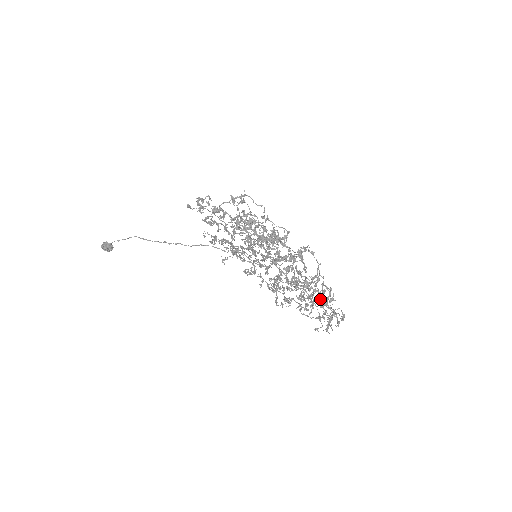
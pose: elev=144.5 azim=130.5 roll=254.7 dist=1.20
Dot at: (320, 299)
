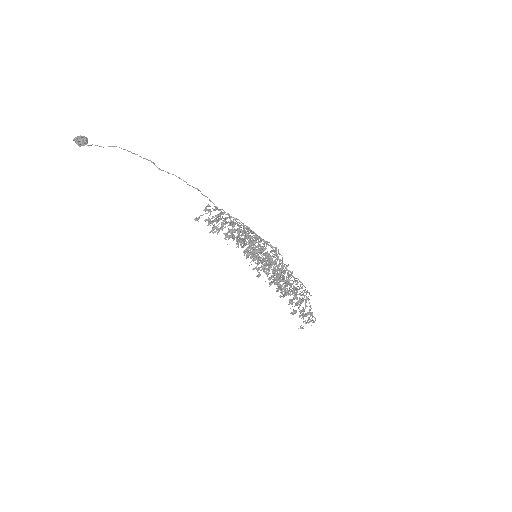
Dot at: (301, 303)
